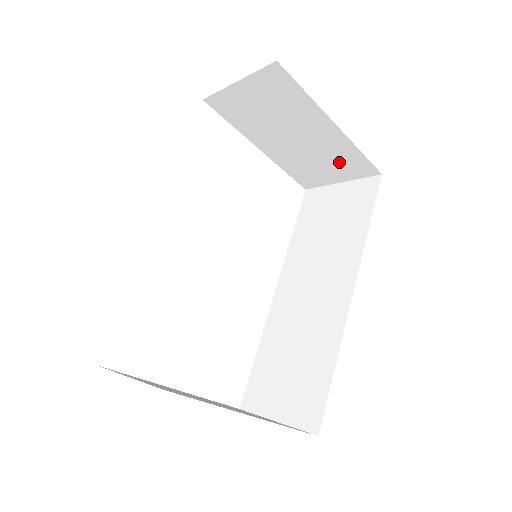
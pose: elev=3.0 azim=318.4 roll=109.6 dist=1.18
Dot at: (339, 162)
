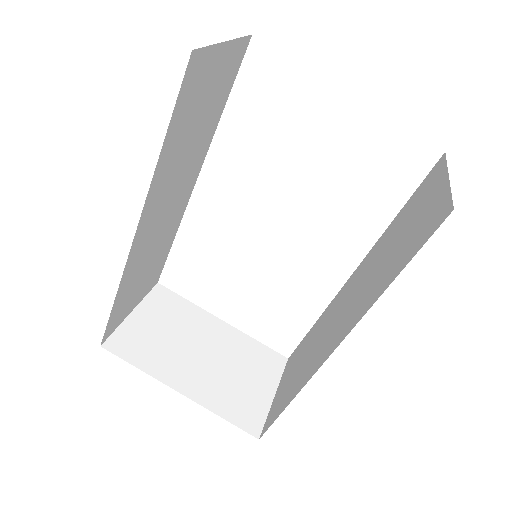
Dot at: occluded
